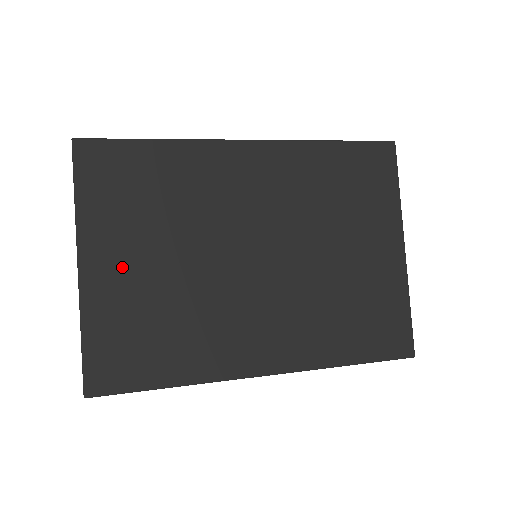
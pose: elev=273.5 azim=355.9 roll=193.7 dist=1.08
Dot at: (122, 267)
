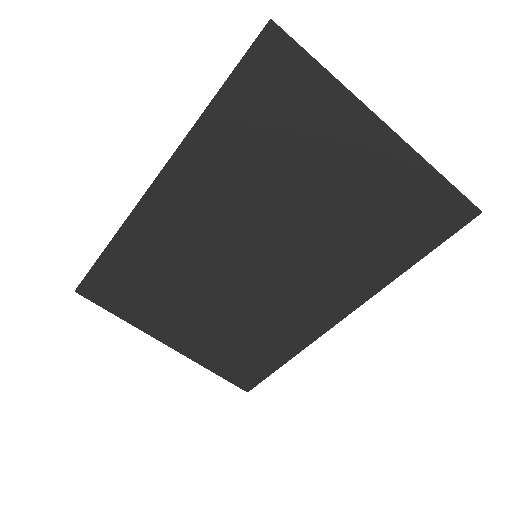
Dot at: (187, 329)
